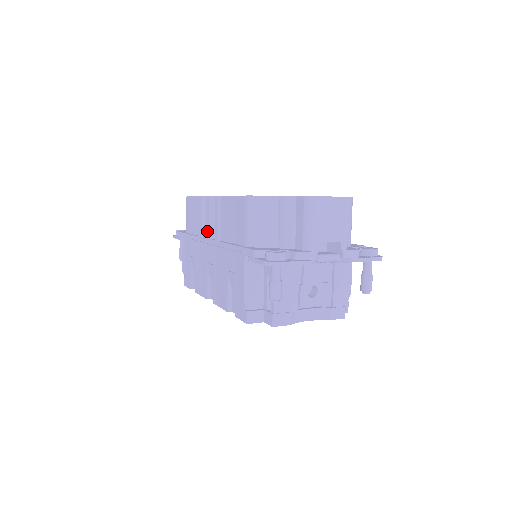
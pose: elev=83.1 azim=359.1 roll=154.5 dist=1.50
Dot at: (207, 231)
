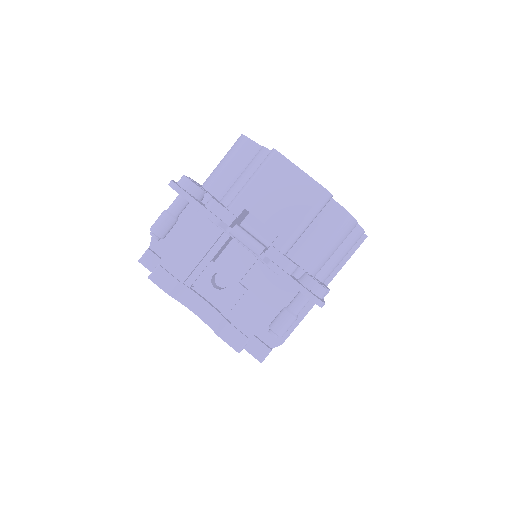
Dot at: occluded
